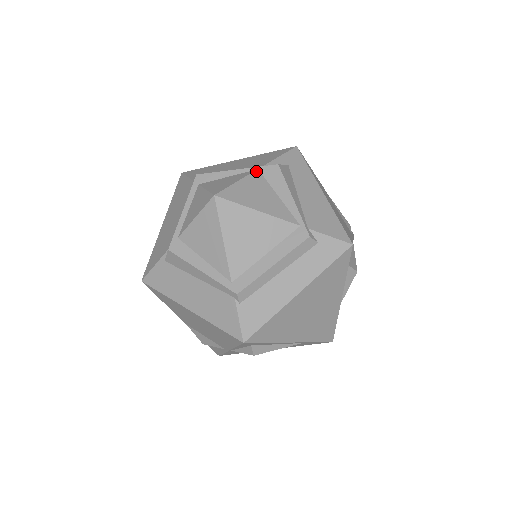
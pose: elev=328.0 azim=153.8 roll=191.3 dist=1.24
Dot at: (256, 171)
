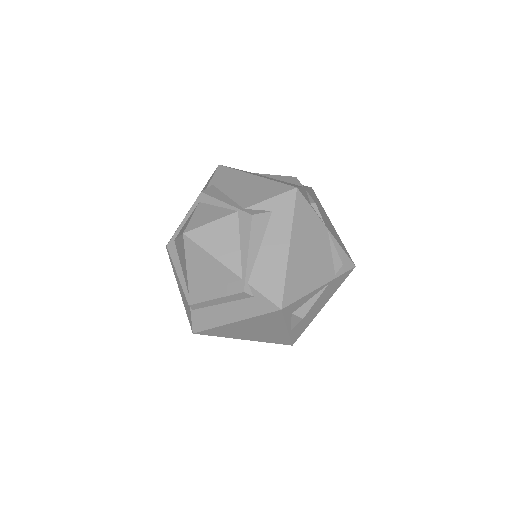
Dot at: (235, 213)
